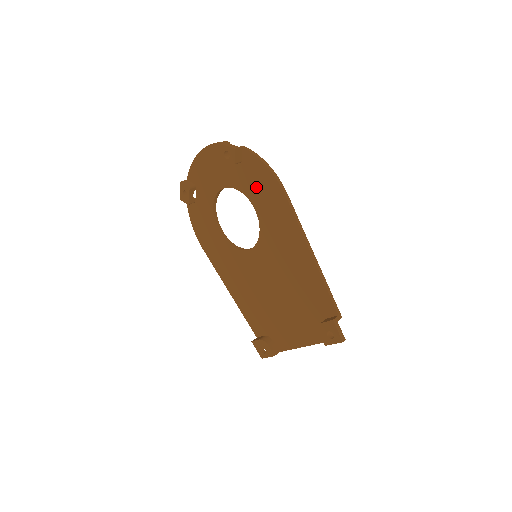
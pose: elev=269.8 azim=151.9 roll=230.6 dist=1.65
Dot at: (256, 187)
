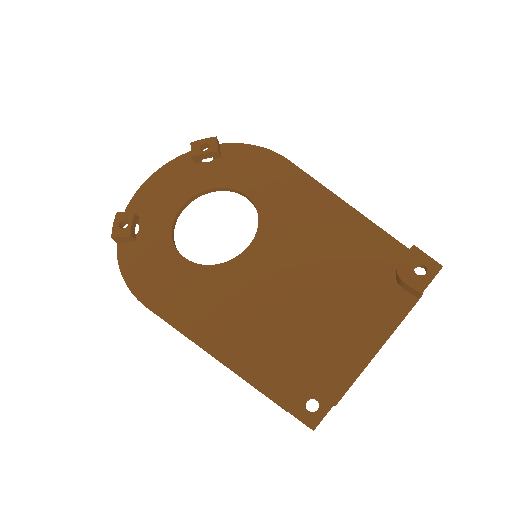
Dot at: (245, 171)
